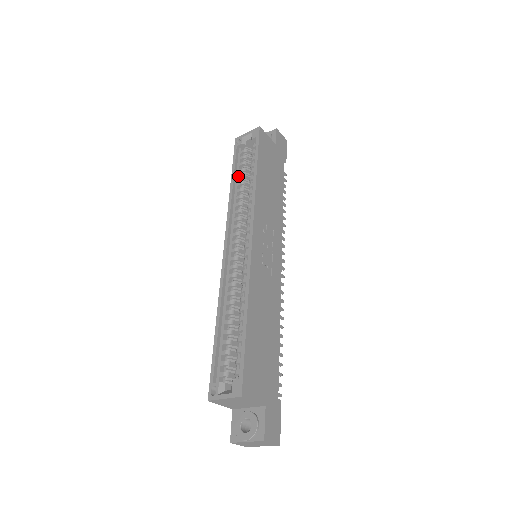
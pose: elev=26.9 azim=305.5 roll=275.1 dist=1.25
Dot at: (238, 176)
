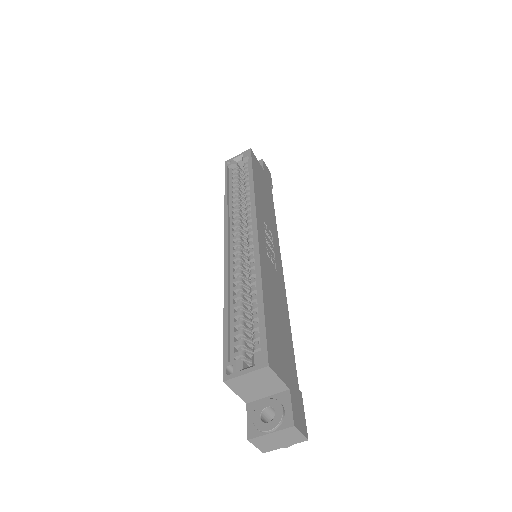
Dot at: (232, 188)
